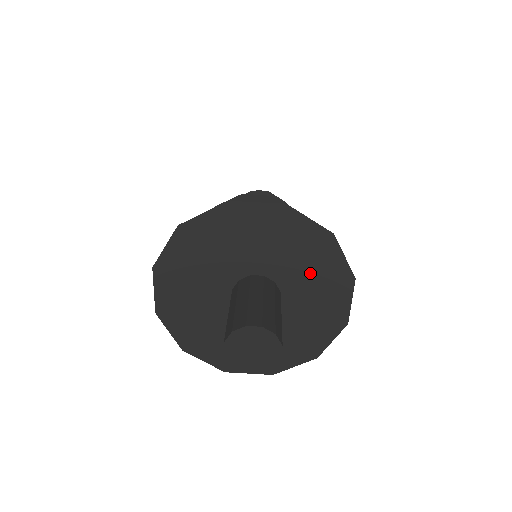
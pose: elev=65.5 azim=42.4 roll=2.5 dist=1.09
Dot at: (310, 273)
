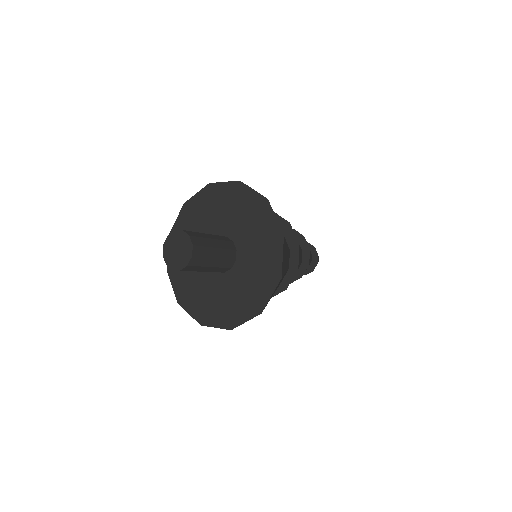
Dot at: (254, 232)
